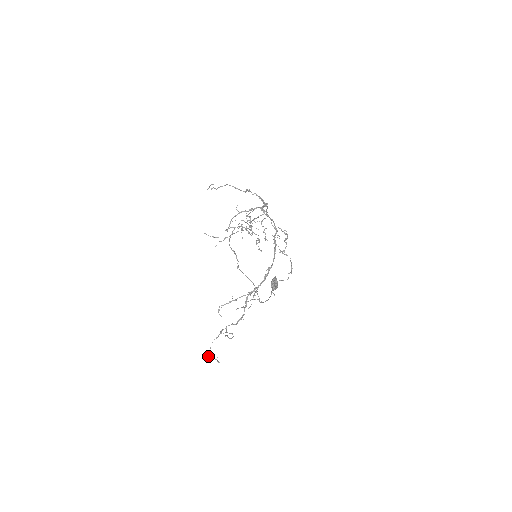
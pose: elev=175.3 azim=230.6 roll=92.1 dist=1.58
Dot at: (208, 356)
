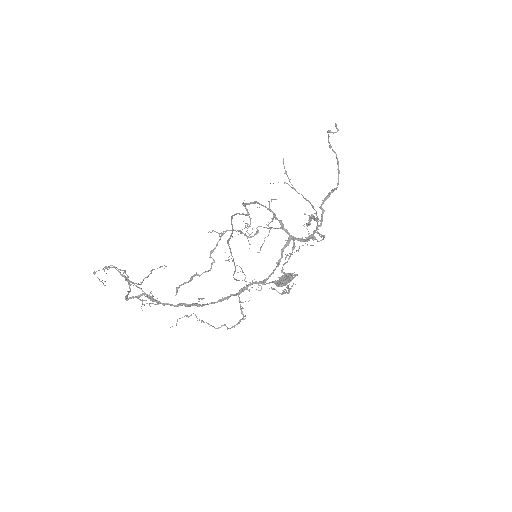
Dot at: (94, 272)
